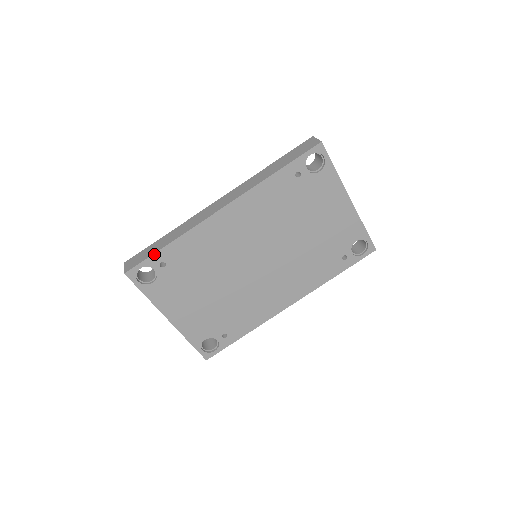
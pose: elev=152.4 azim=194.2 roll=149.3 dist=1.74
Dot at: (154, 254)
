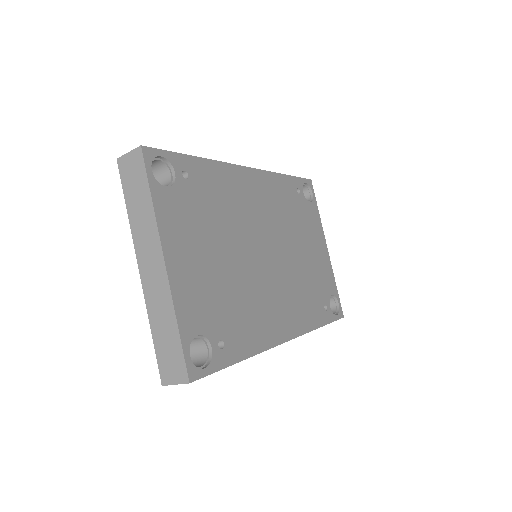
Dot at: (181, 154)
